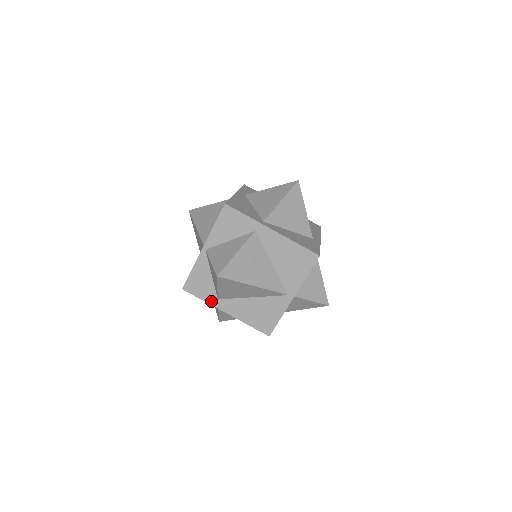
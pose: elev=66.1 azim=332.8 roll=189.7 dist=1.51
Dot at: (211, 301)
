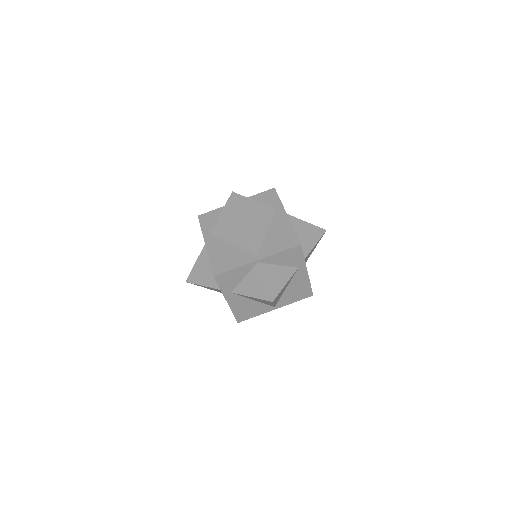
Dot at: (205, 232)
